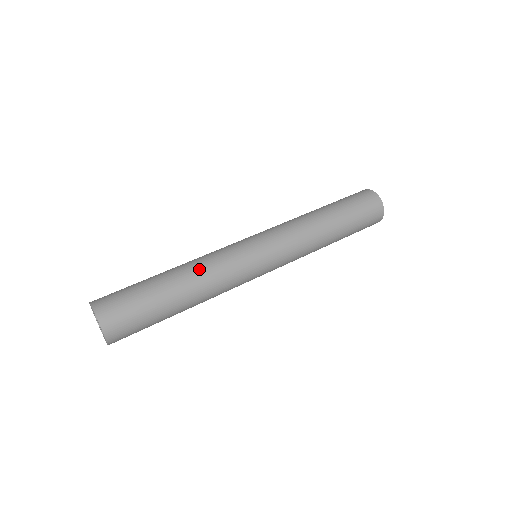
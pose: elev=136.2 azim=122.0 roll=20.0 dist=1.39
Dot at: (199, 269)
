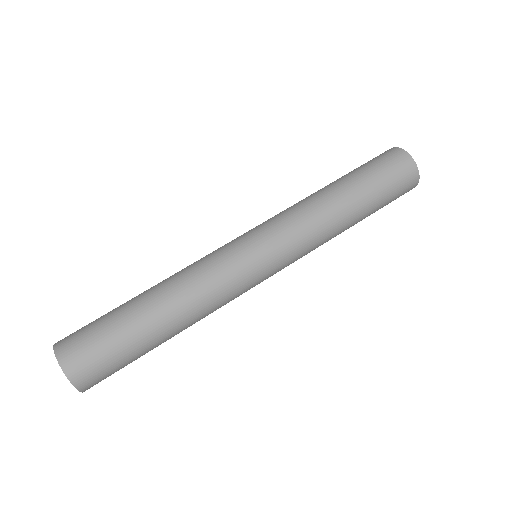
Dot at: (176, 279)
